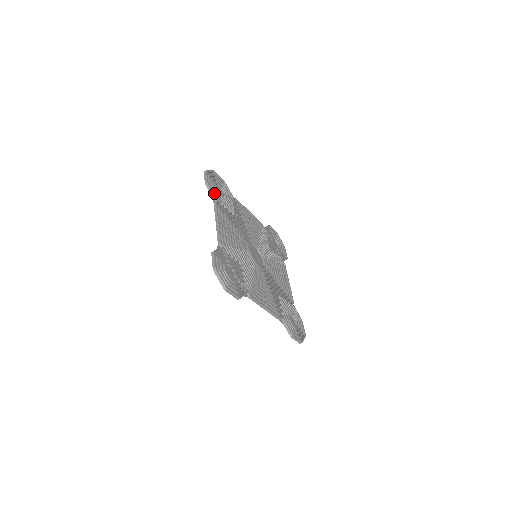
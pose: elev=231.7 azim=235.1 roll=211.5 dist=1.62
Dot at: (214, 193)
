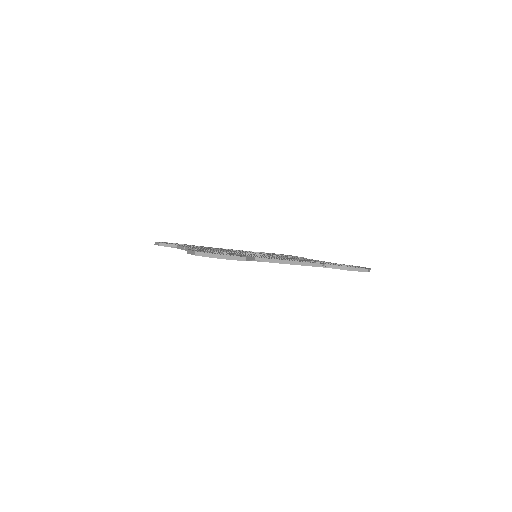
Dot at: (173, 245)
